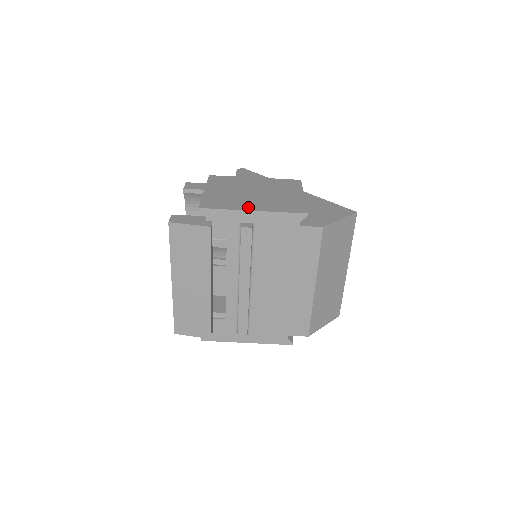
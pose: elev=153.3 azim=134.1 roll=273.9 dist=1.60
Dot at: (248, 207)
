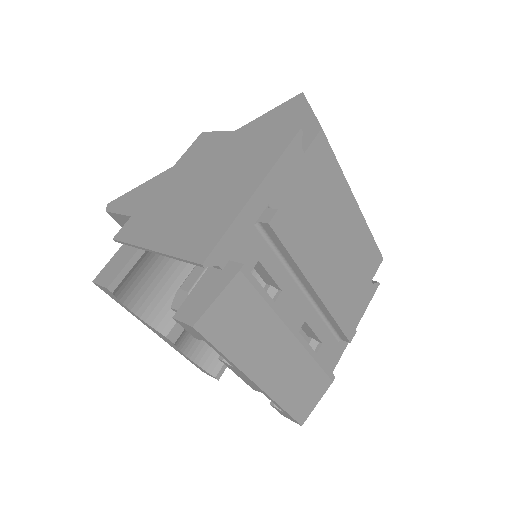
Dot at: (241, 197)
